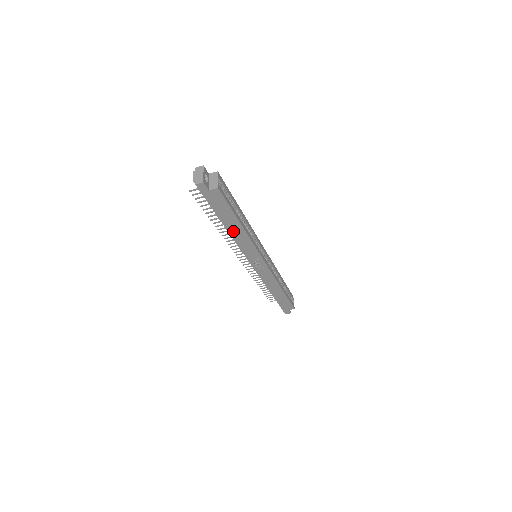
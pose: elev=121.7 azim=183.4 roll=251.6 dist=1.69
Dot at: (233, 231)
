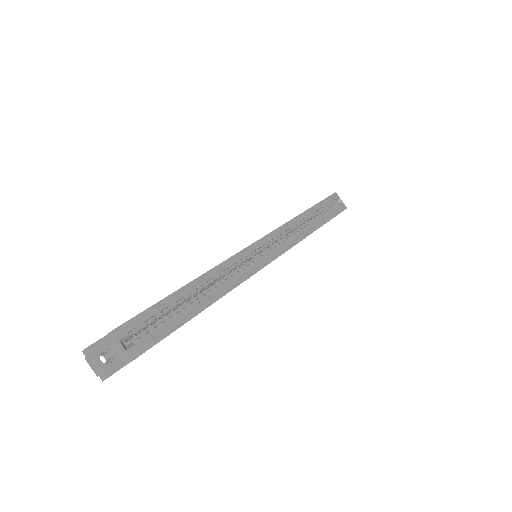
Dot at: occluded
